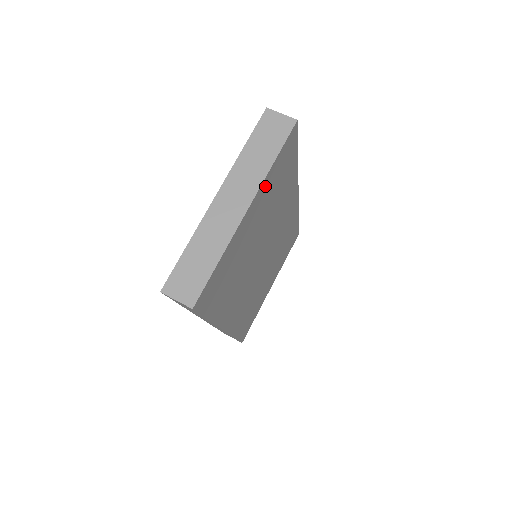
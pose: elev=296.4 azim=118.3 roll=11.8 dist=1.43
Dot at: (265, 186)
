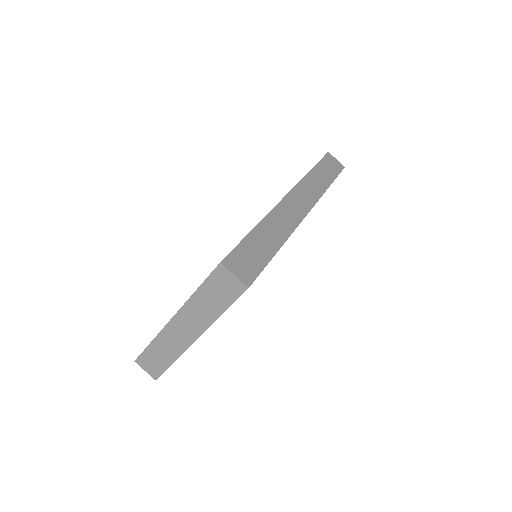
Dot at: occluded
